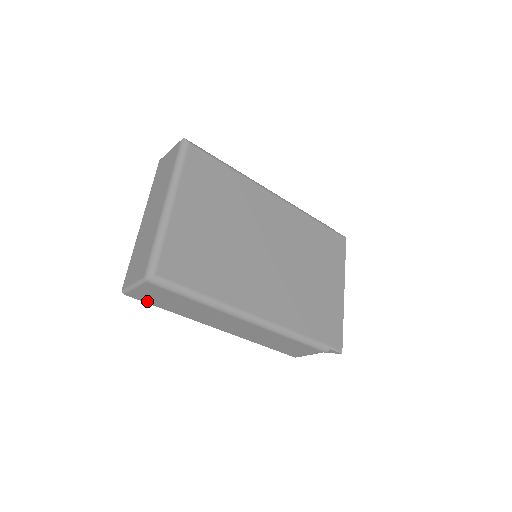
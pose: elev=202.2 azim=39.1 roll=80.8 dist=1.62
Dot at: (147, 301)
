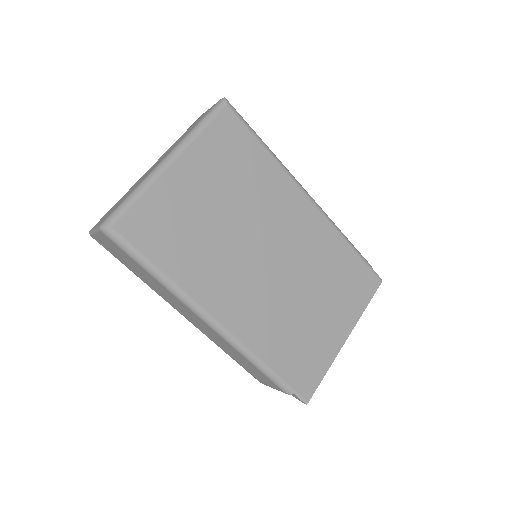
Dot at: (111, 252)
